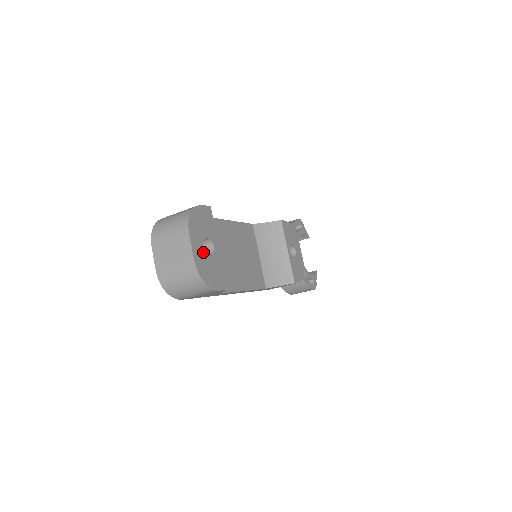
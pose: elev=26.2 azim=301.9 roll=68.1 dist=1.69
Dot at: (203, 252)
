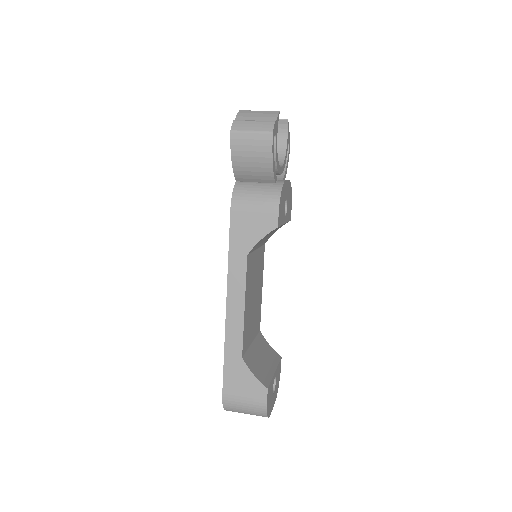
Dot at: (274, 393)
